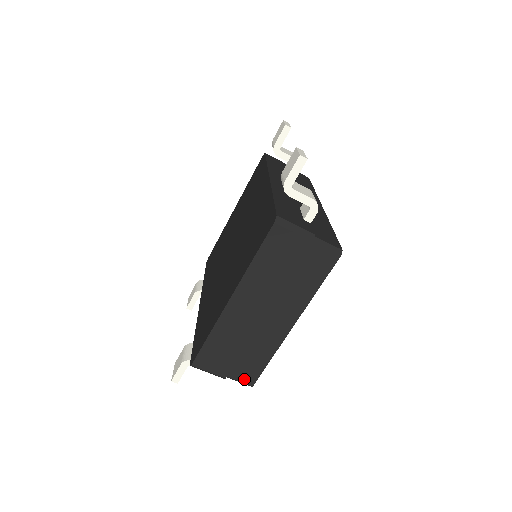
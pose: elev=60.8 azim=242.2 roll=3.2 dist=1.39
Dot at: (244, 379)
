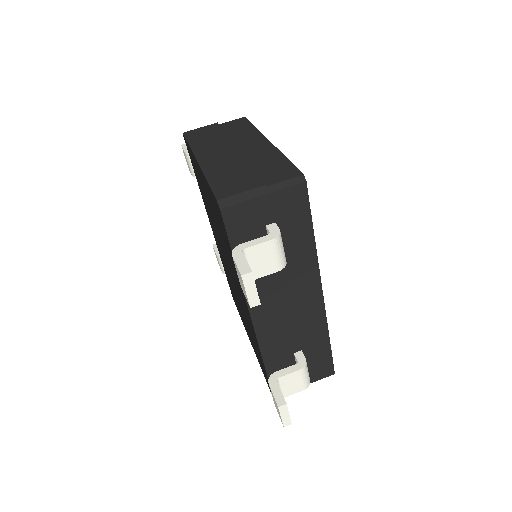
Dot at: (286, 178)
